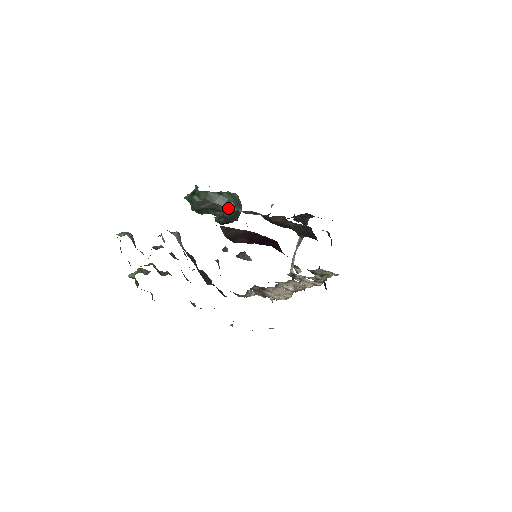
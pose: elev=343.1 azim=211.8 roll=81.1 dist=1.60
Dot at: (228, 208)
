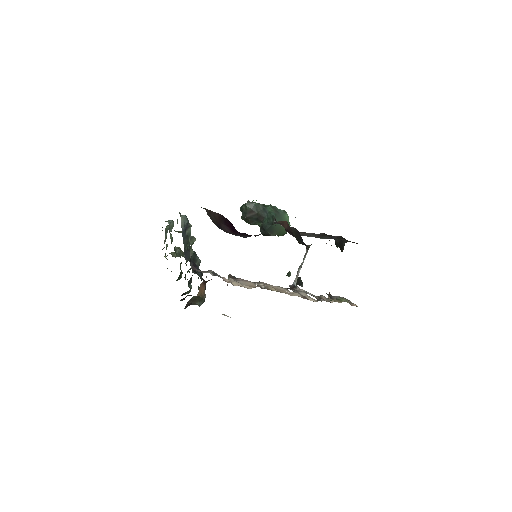
Dot at: (267, 219)
